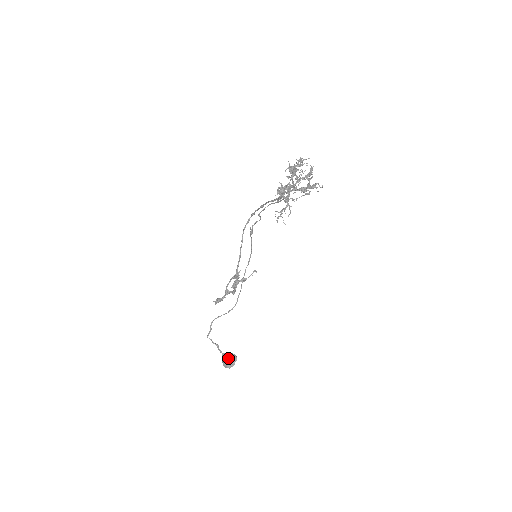
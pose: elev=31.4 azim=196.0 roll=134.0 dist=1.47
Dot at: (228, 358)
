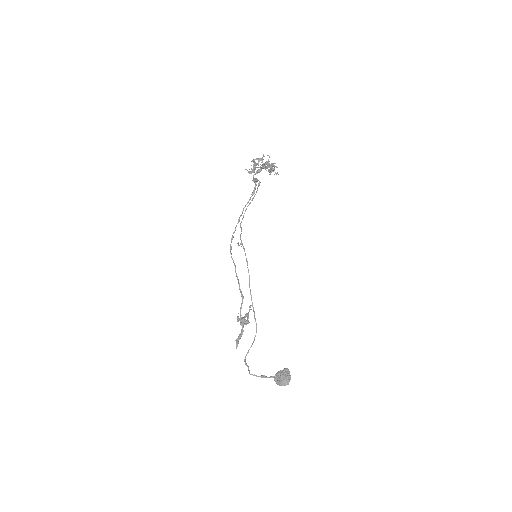
Dot at: (281, 374)
